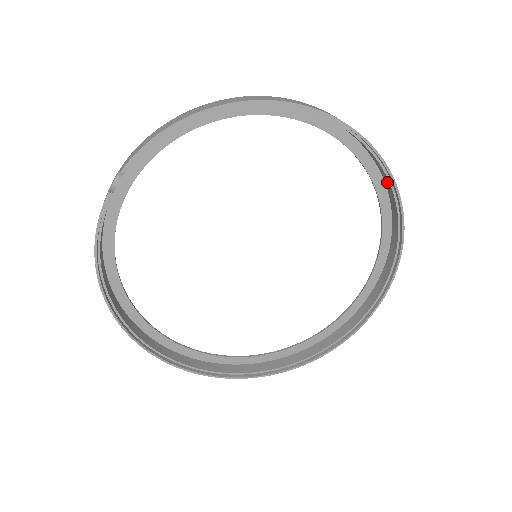
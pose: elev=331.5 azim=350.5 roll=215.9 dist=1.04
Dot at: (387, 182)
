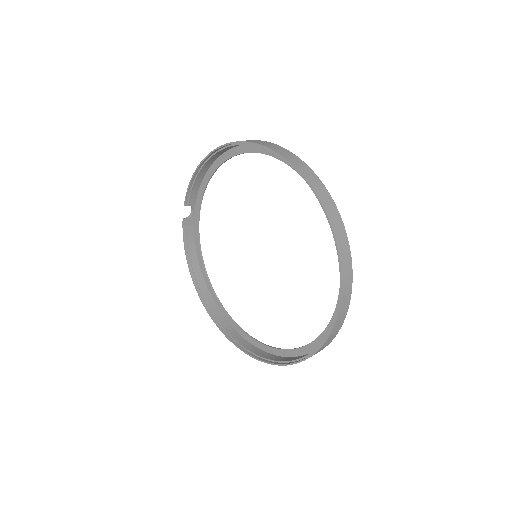
Dot at: (310, 181)
